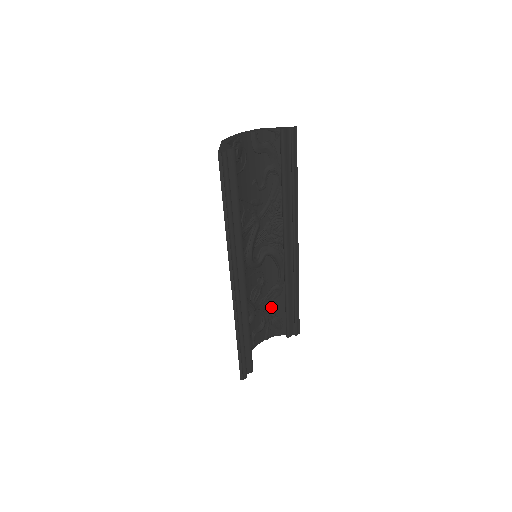
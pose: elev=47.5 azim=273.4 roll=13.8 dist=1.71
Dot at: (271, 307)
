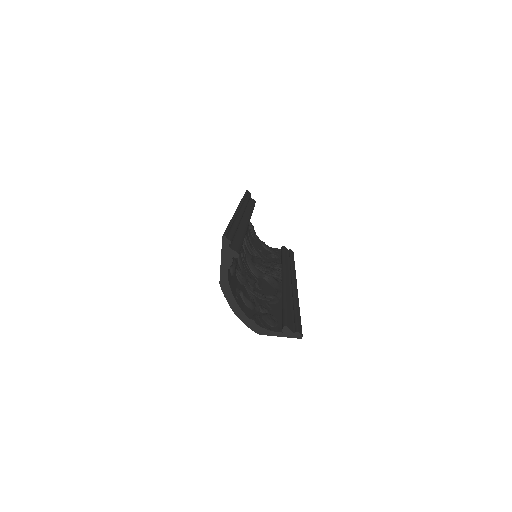
Dot at: (263, 306)
